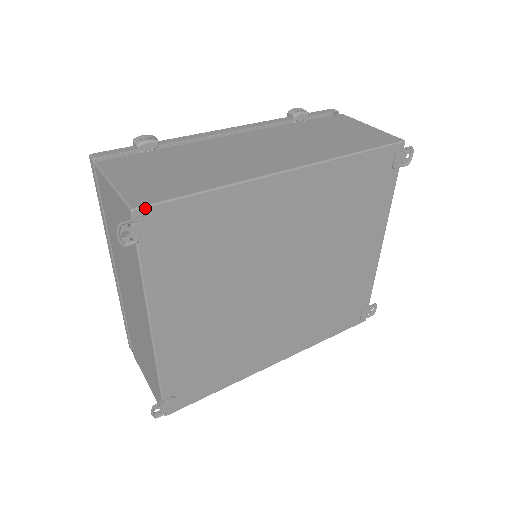
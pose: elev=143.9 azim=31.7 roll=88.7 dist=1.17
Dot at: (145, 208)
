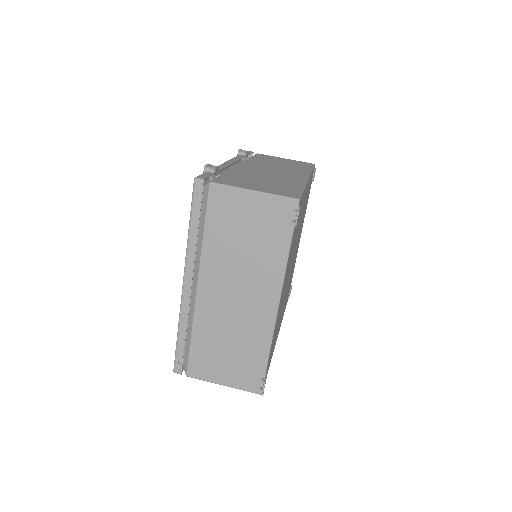
Dot at: (300, 199)
